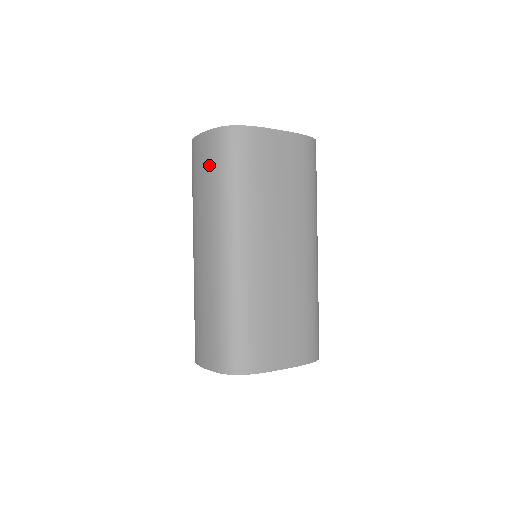
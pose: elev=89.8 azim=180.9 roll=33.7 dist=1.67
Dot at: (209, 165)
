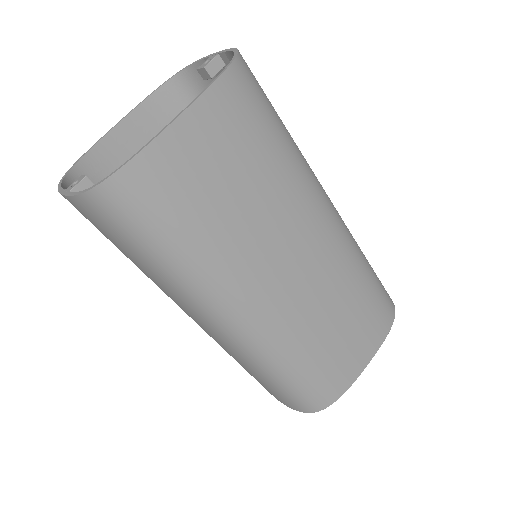
Dot at: (115, 240)
